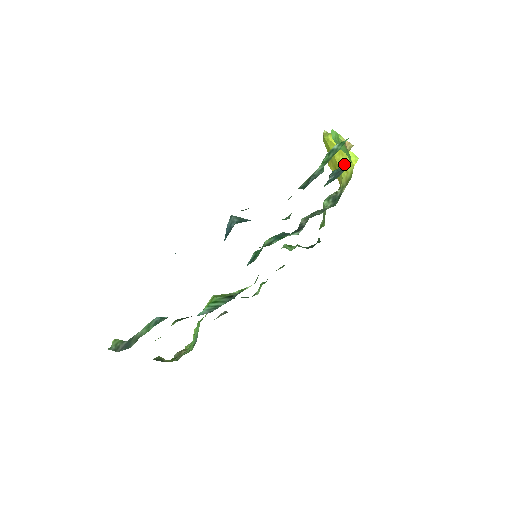
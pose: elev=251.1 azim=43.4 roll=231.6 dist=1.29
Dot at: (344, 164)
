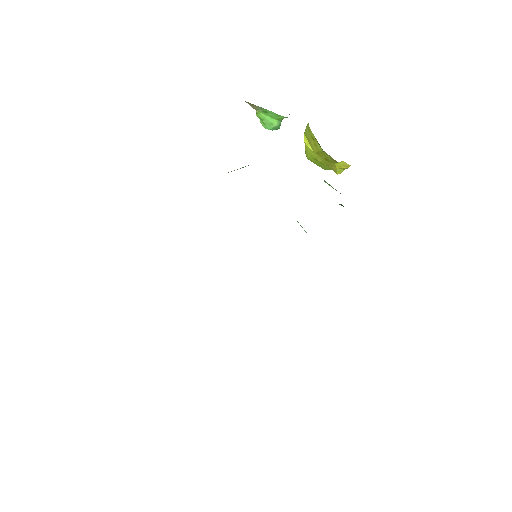
Dot at: (313, 141)
